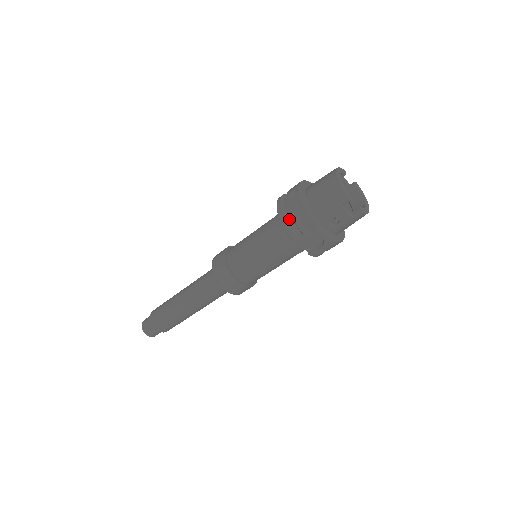
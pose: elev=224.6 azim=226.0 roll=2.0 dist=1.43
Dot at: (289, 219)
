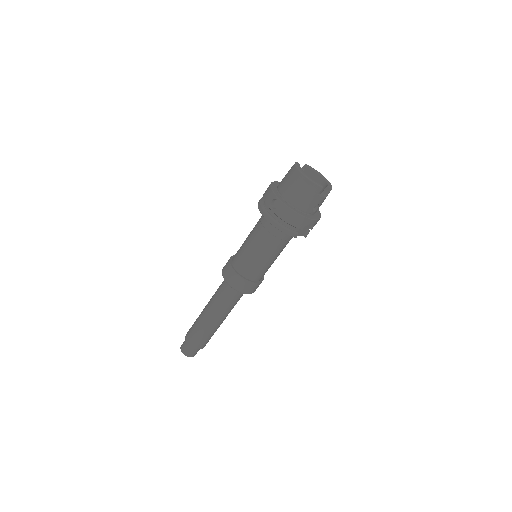
Dot at: (283, 224)
